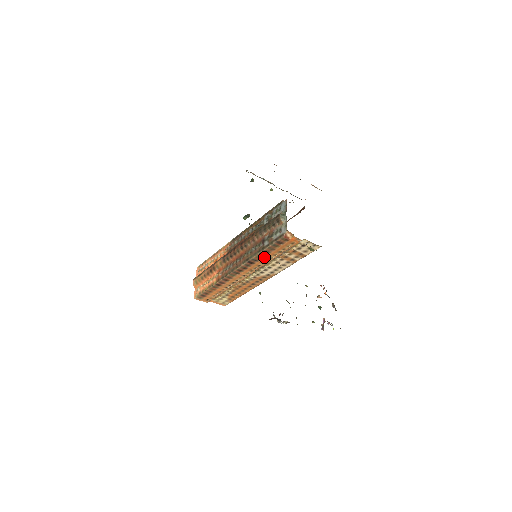
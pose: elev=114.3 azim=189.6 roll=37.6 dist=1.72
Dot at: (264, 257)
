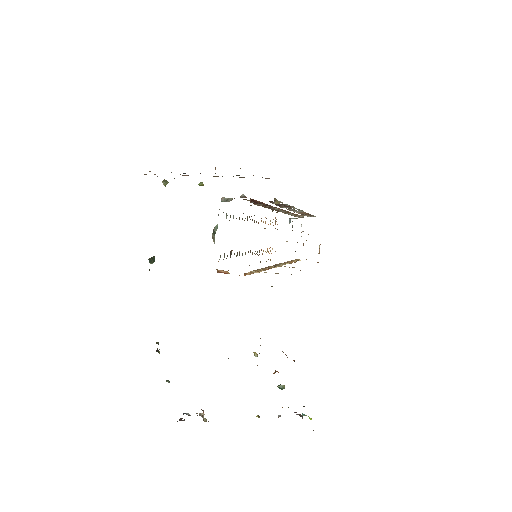
Dot at: occluded
